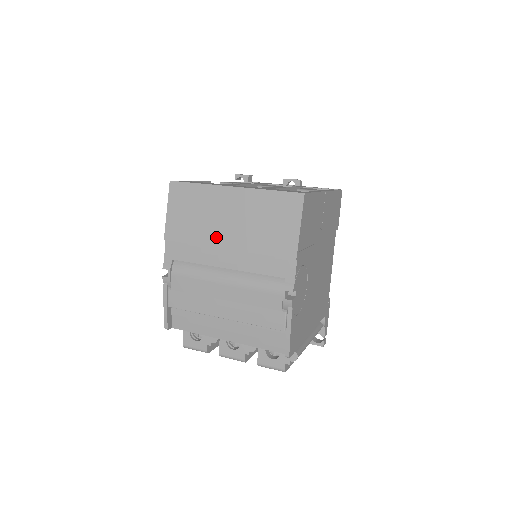
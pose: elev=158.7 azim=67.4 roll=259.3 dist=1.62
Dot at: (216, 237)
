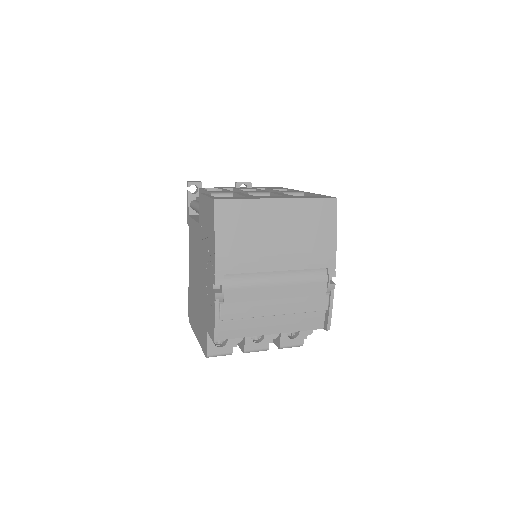
Dot at: (268, 245)
